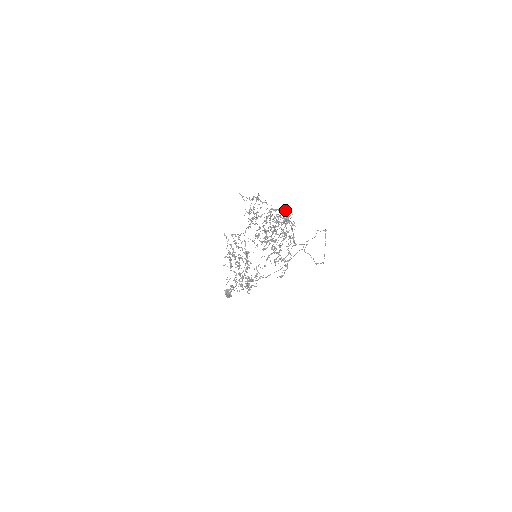
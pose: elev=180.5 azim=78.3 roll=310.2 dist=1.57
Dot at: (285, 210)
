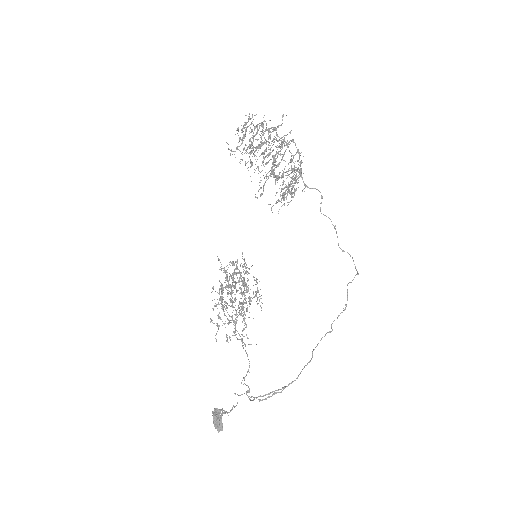
Dot at: (289, 144)
